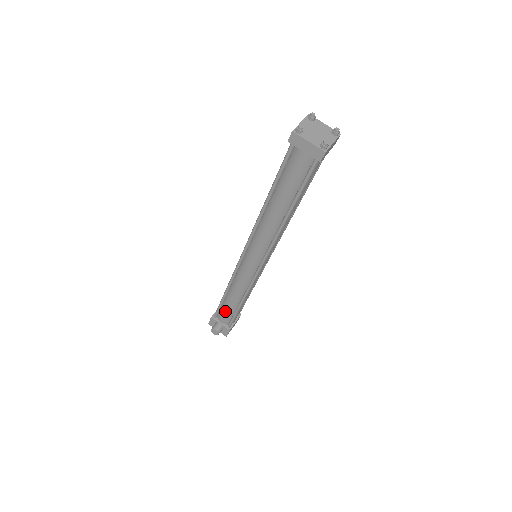
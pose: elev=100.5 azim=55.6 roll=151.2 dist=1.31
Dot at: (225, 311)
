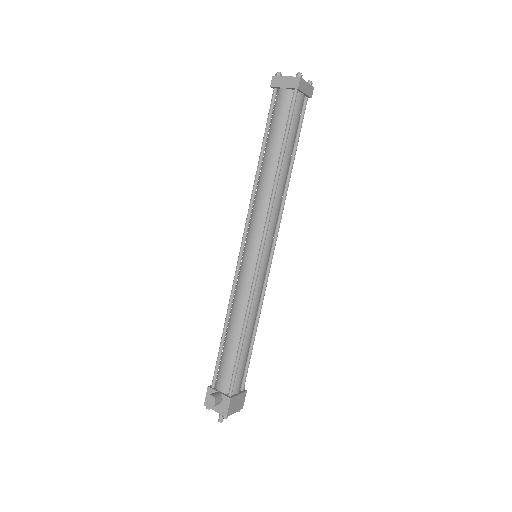
Dot at: (224, 363)
